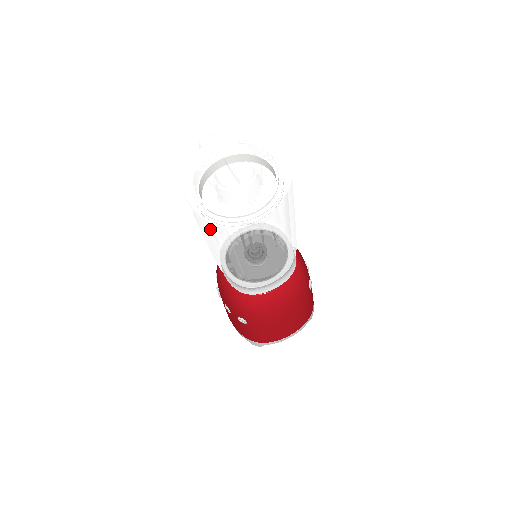
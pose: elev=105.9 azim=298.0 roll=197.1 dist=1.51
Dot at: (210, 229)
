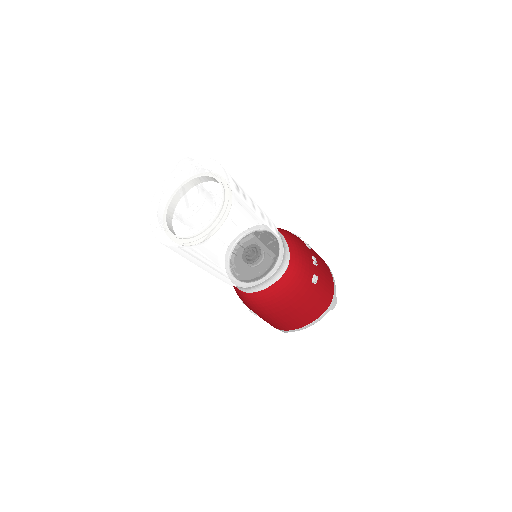
Dot at: occluded
